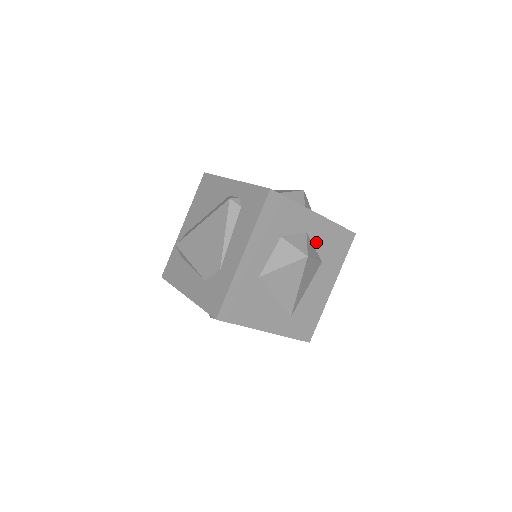
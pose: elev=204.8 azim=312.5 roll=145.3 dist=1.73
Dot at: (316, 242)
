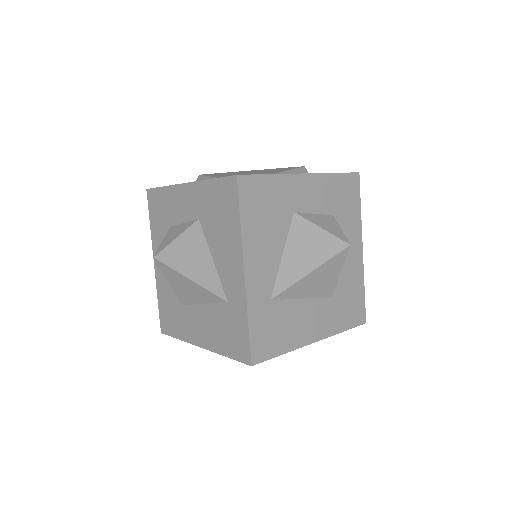
Dot at: (343, 271)
